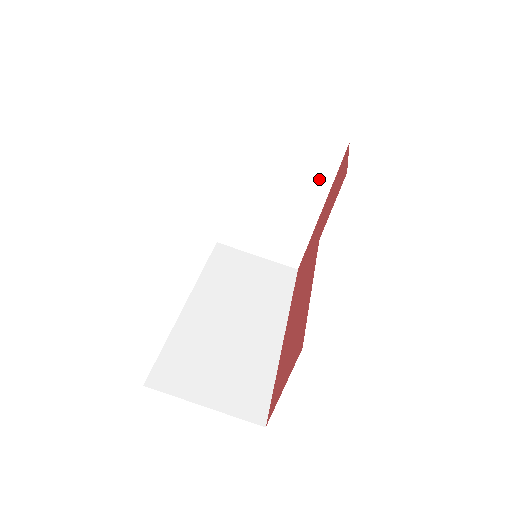
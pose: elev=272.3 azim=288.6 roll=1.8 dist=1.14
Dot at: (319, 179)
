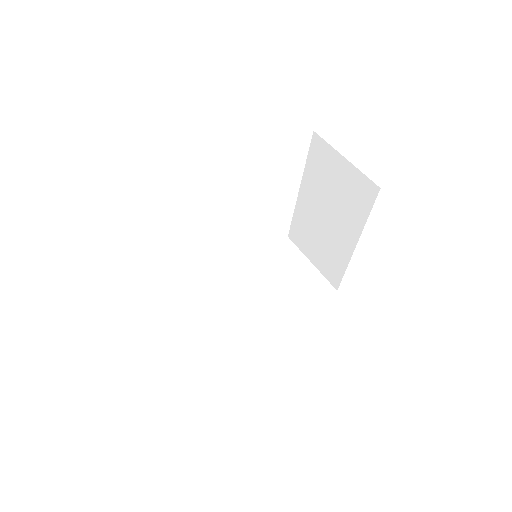
Dot at: (356, 214)
